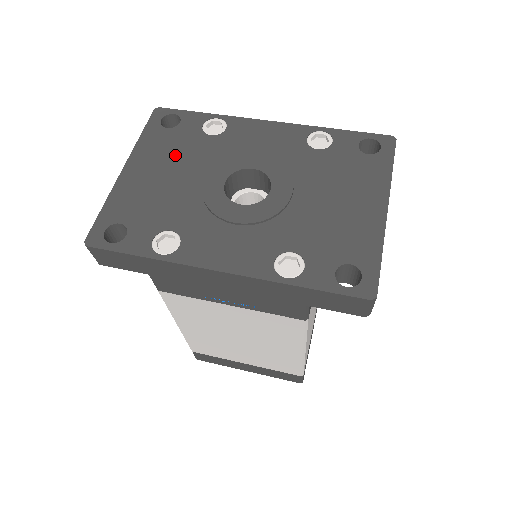
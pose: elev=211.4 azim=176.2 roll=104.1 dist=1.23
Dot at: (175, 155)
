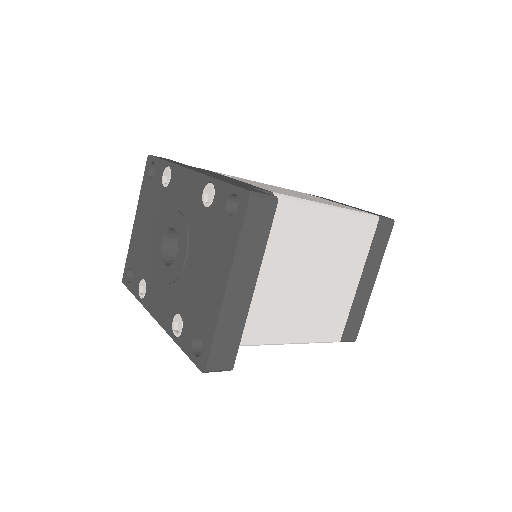
Dot at: (150, 208)
